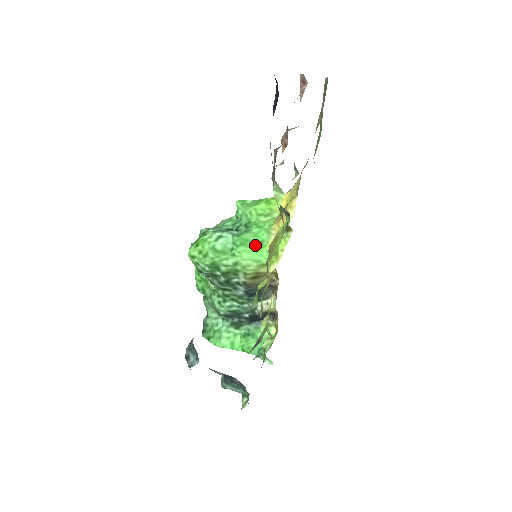
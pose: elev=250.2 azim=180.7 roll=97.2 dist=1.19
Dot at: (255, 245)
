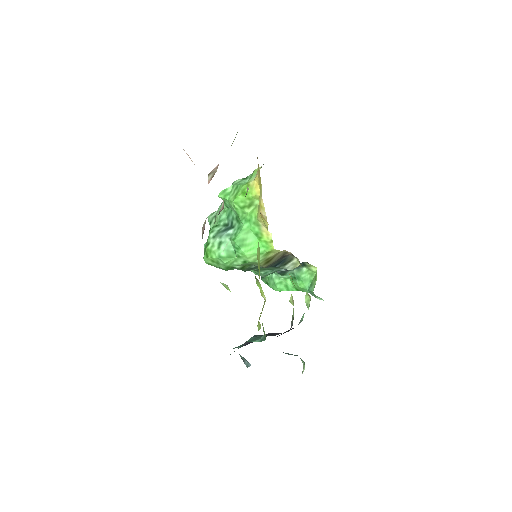
Dot at: (252, 241)
